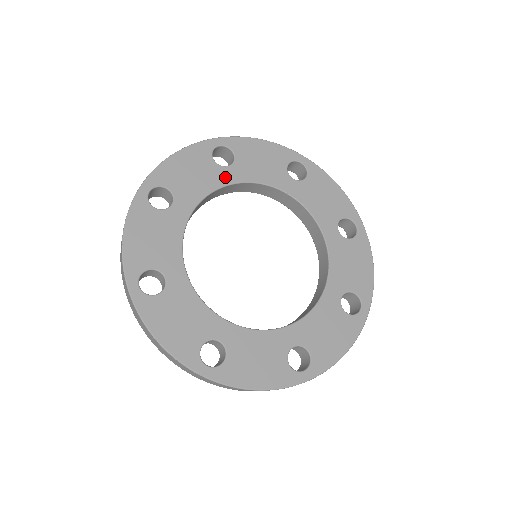
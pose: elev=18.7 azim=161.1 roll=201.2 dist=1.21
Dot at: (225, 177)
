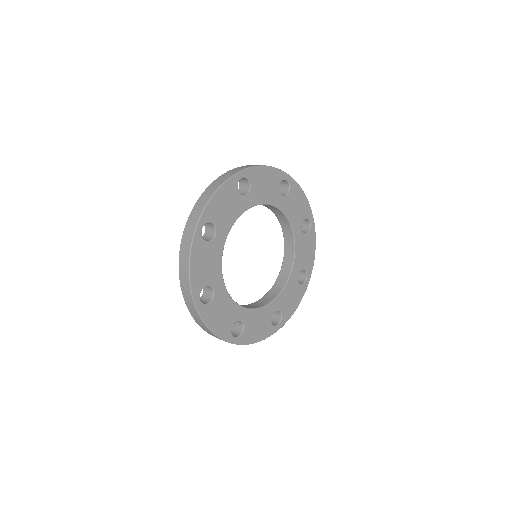
Dot at: (220, 243)
